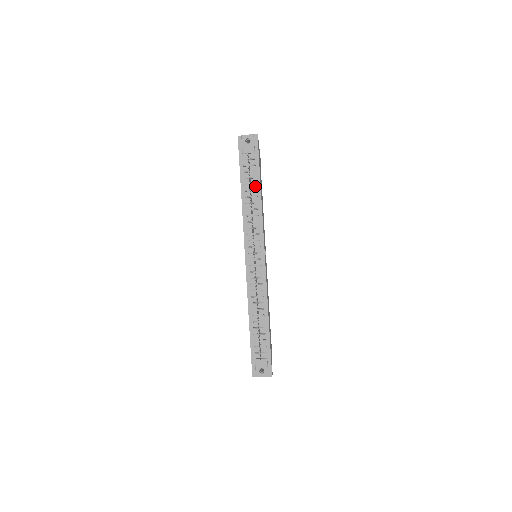
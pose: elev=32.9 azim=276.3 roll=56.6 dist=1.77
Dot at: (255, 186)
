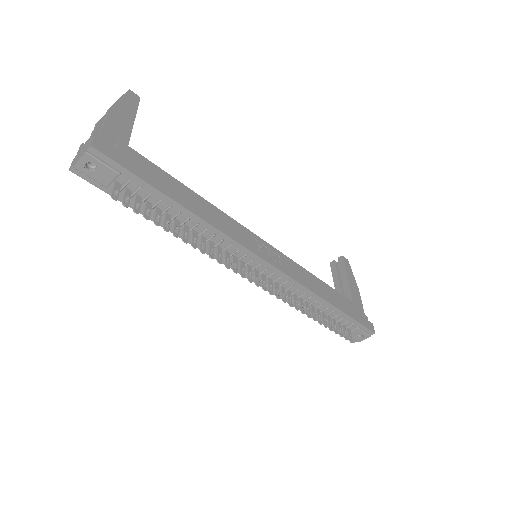
Dot at: (172, 209)
